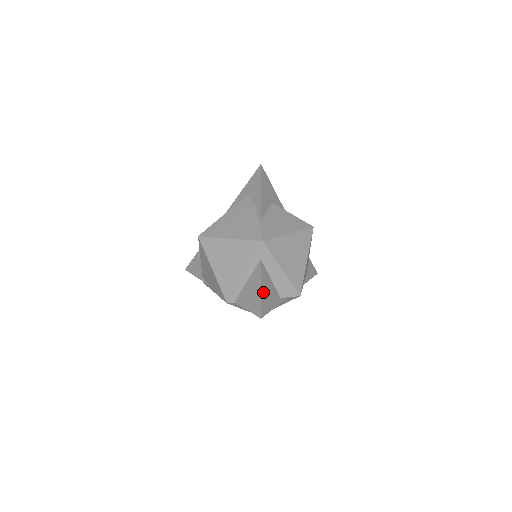
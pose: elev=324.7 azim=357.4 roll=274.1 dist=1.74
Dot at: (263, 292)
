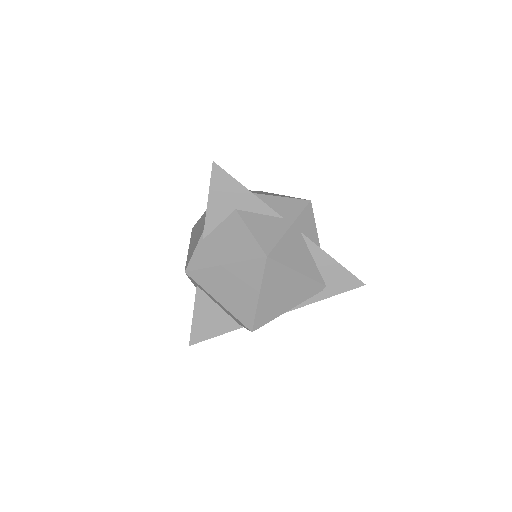
Dot at: (197, 320)
